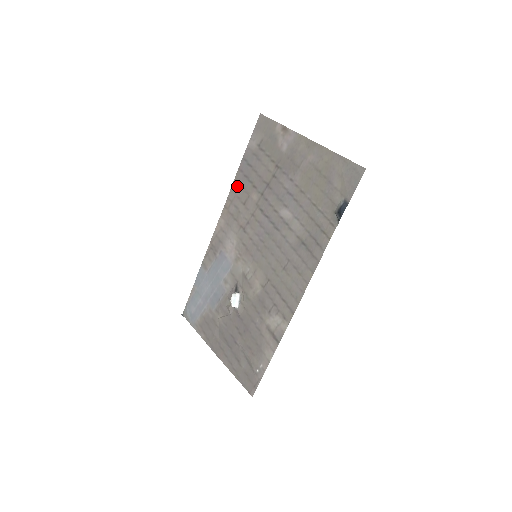
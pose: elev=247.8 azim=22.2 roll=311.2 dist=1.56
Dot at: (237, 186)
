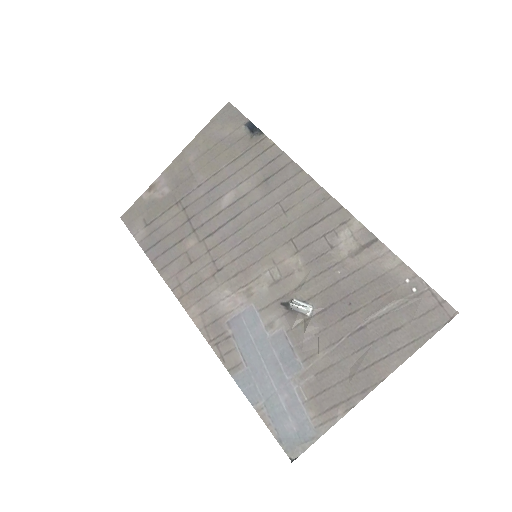
Dot at: (167, 269)
